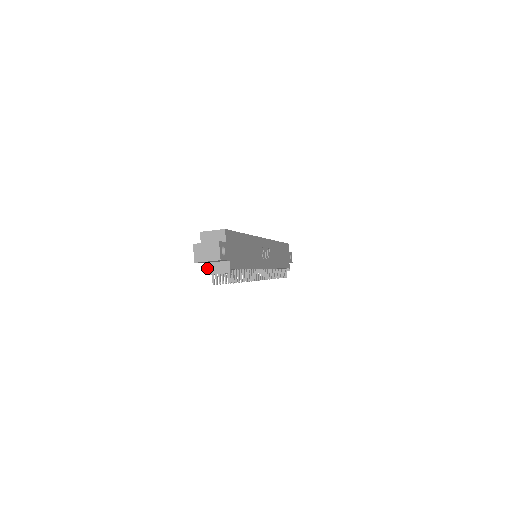
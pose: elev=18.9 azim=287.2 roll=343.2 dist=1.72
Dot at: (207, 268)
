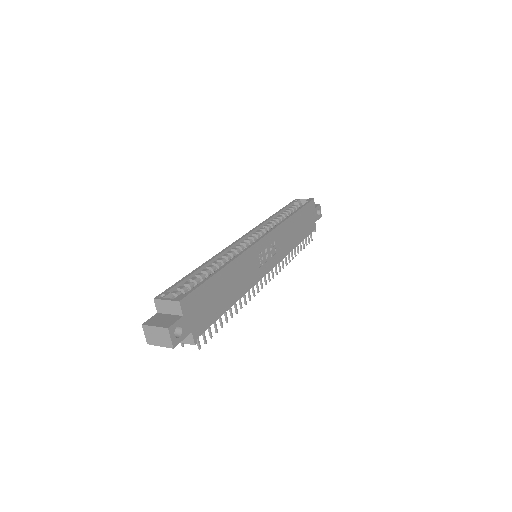
Dot at: occluded
